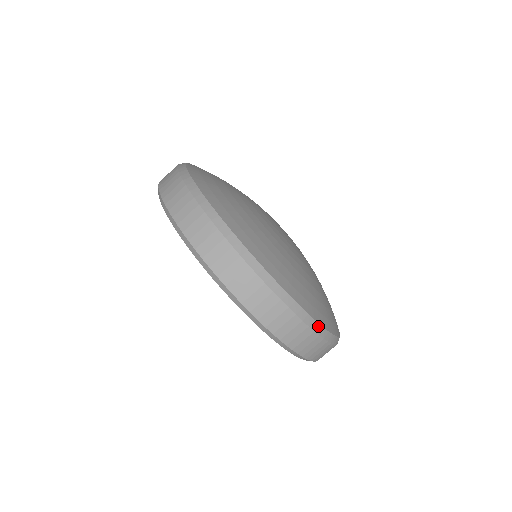
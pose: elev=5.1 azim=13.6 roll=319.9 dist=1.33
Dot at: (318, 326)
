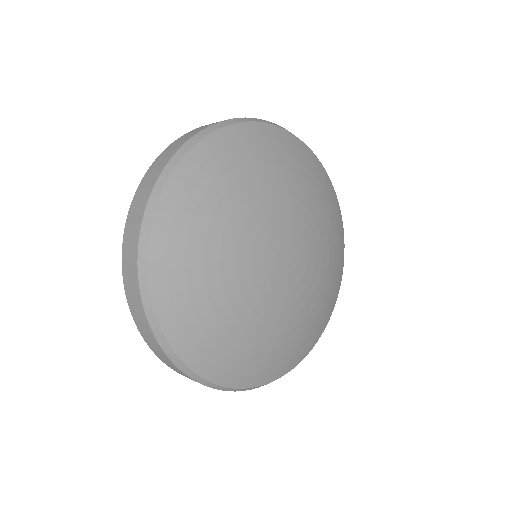
Dot at: occluded
